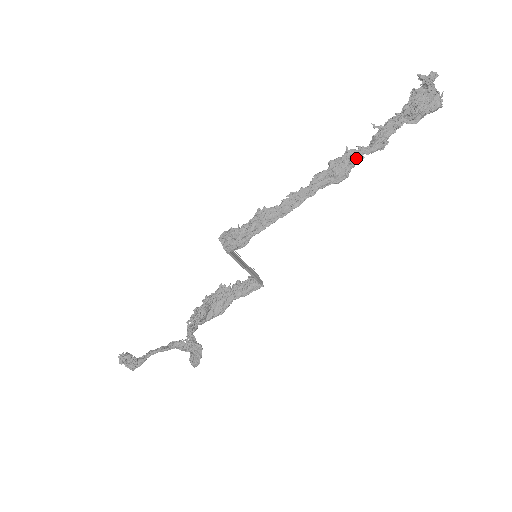
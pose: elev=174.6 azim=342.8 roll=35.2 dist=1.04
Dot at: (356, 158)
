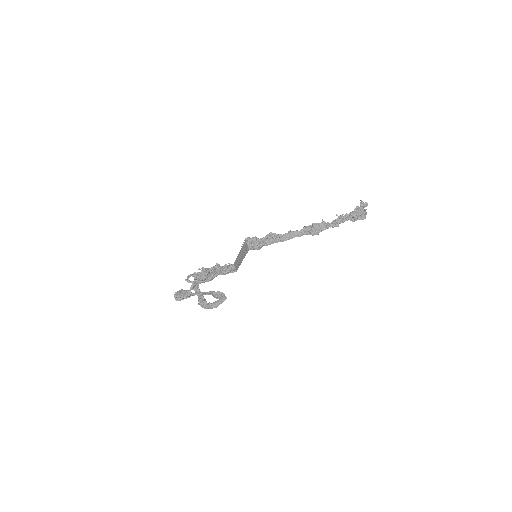
Dot at: (326, 227)
